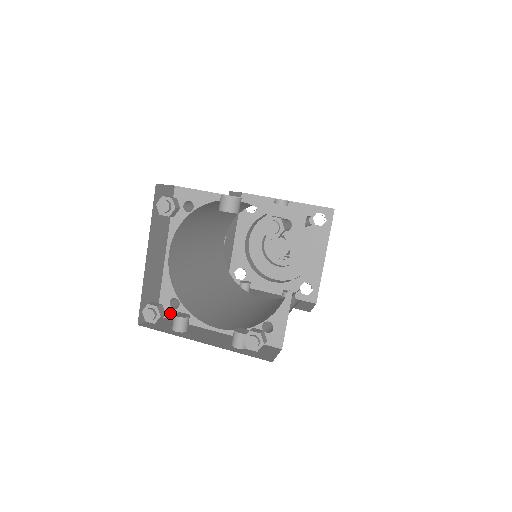
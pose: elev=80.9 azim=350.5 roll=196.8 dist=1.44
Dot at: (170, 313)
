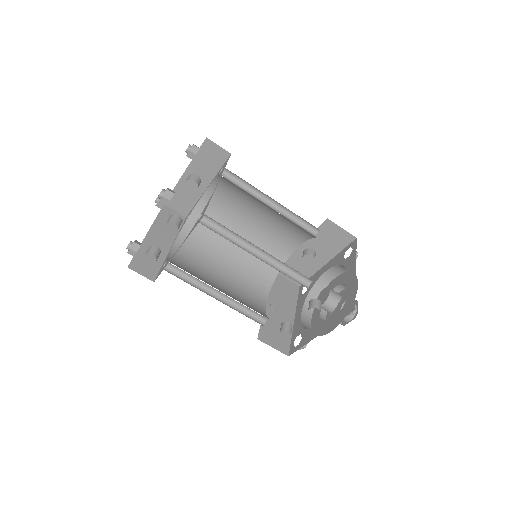
Dot at: occluded
